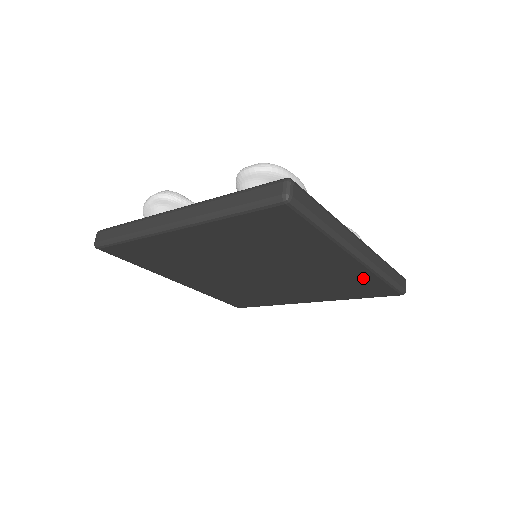
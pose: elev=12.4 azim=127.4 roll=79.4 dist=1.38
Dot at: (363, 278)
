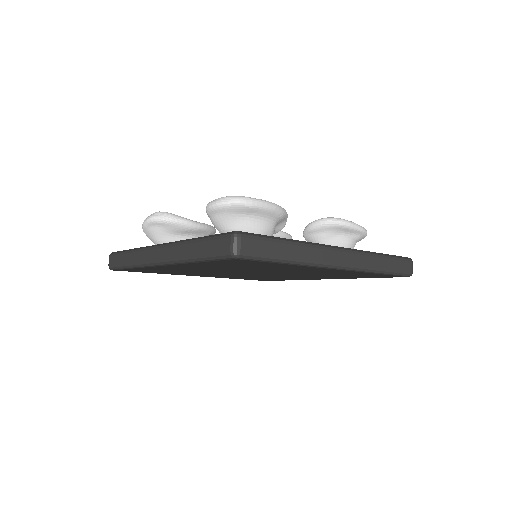
Dot at: (358, 273)
